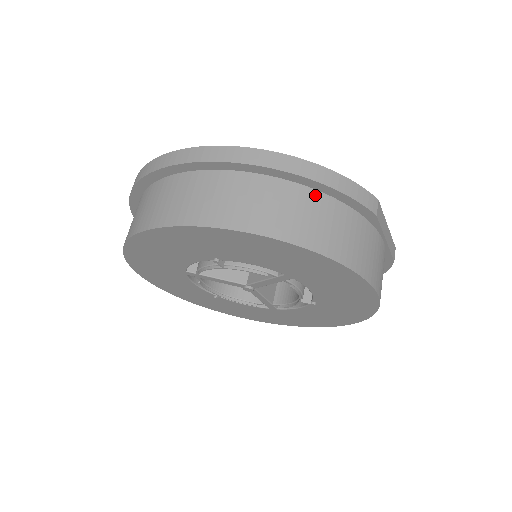
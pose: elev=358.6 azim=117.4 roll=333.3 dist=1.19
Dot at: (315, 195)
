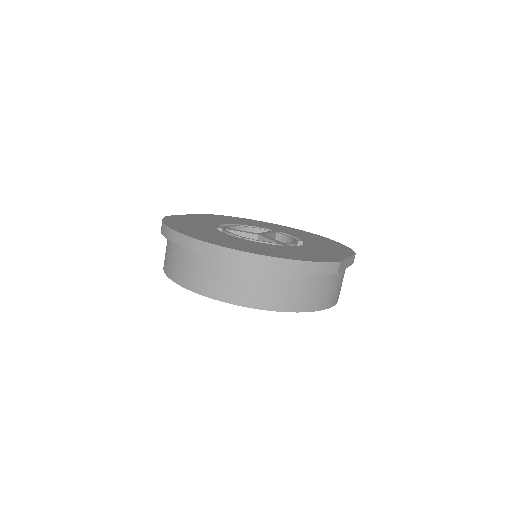
Dot at: (296, 275)
